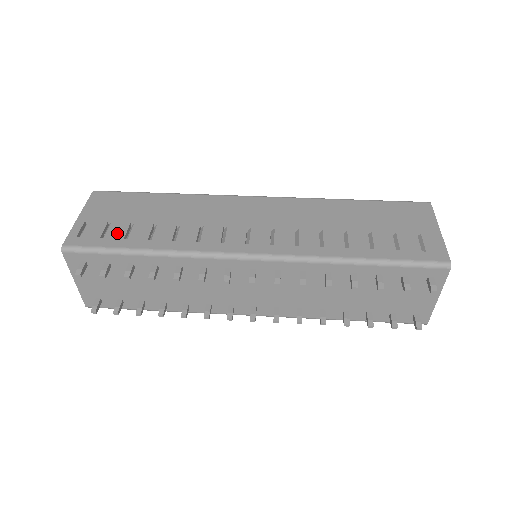
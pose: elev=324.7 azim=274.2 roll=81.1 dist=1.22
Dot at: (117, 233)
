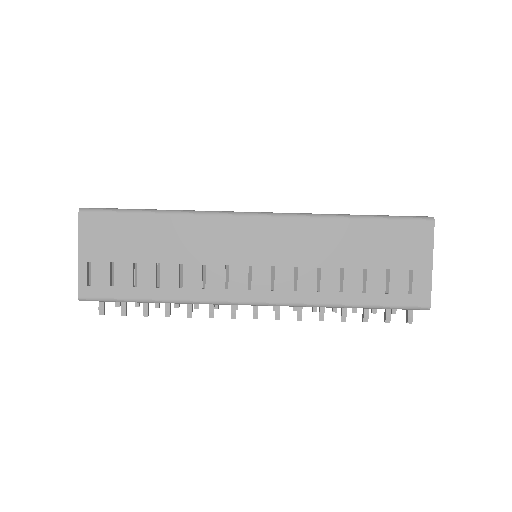
Dot at: (124, 279)
